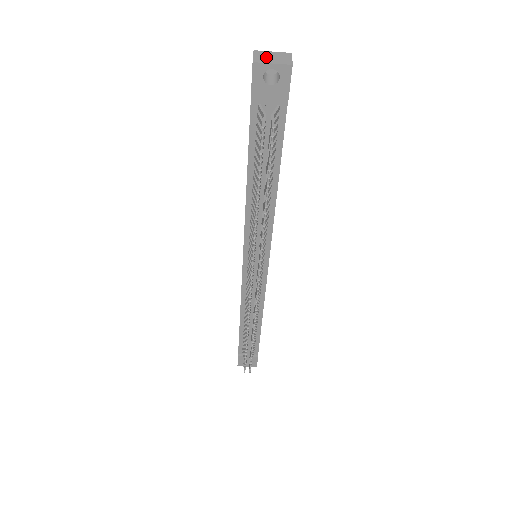
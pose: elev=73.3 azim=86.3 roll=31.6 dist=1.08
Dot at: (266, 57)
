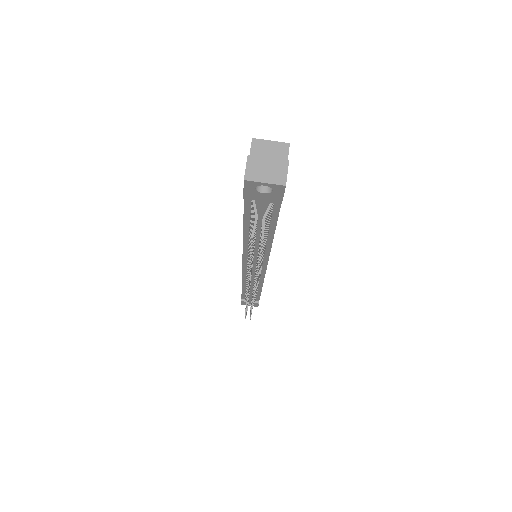
Dot at: (259, 170)
